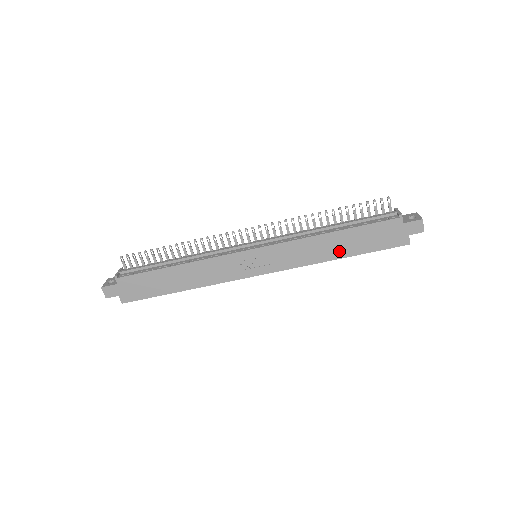
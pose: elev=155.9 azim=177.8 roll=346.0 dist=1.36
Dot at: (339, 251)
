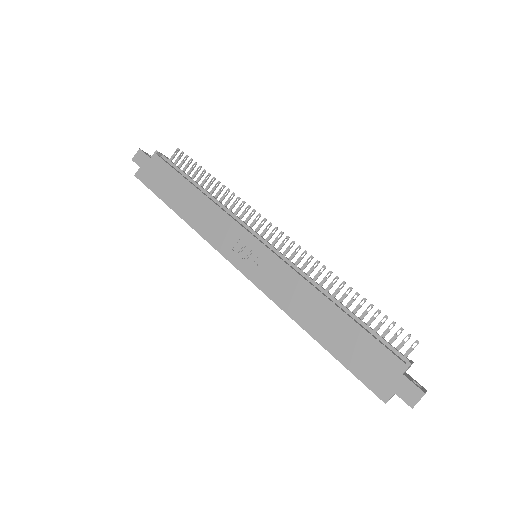
Dot at: (319, 328)
